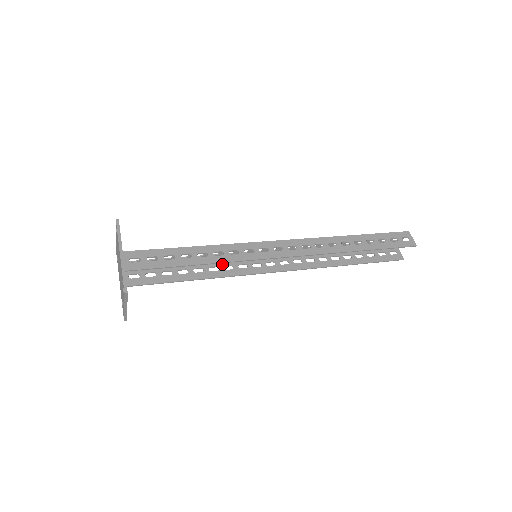
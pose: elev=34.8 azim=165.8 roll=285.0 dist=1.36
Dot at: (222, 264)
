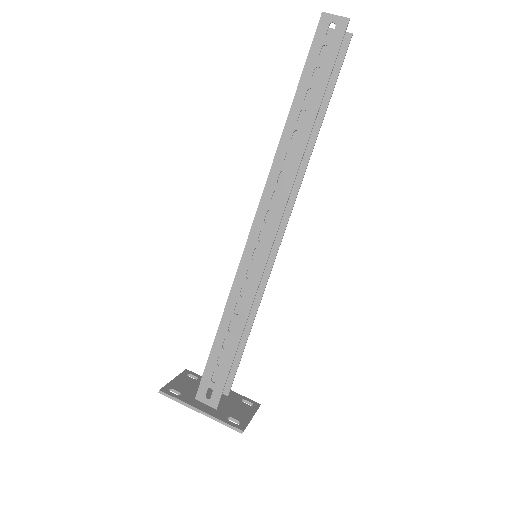
Dot at: (246, 290)
